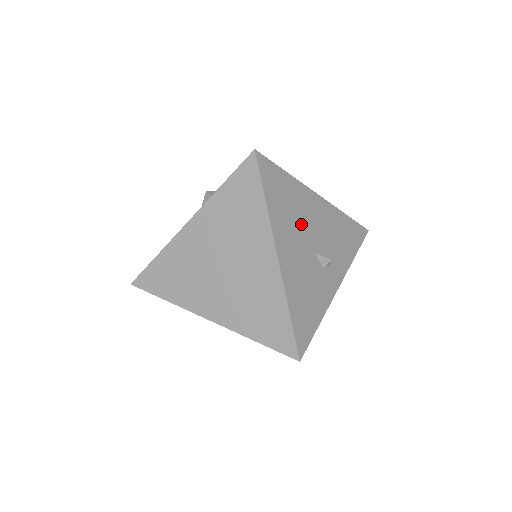
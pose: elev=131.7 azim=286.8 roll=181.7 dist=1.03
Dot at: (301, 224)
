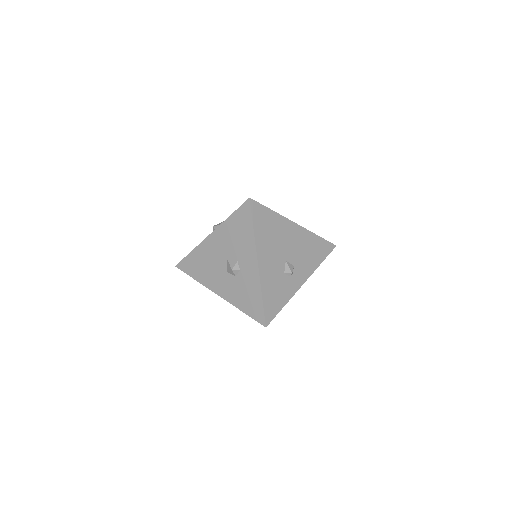
Dot at: occluded
